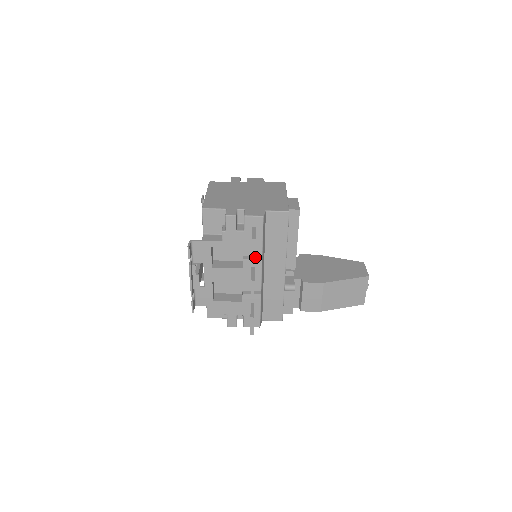
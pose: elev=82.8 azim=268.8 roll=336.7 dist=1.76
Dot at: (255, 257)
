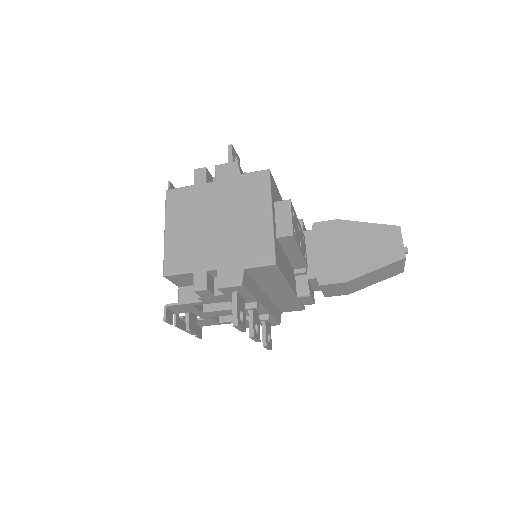
Dot at: (248, 304)
